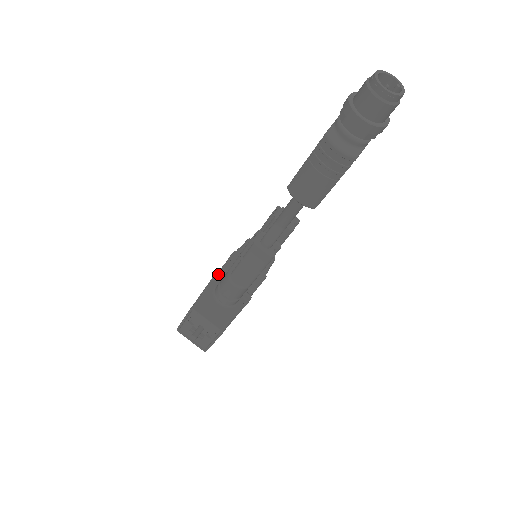
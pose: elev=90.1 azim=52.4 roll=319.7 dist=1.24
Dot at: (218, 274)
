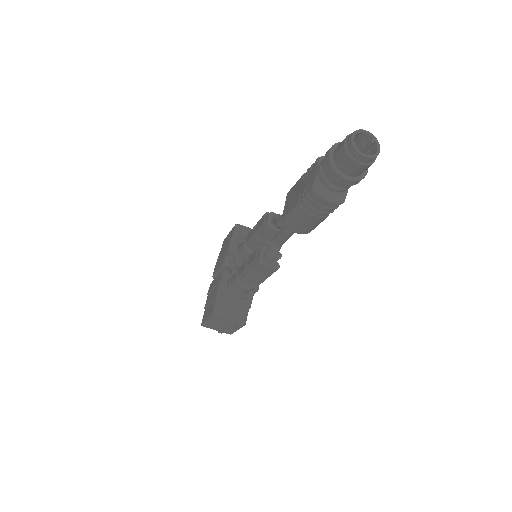
Dot at: (225, 276)
